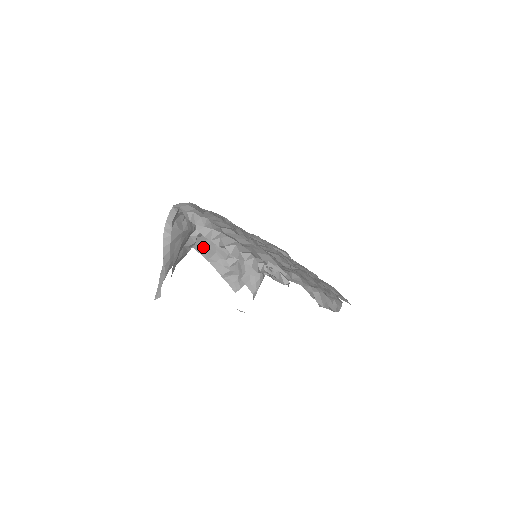
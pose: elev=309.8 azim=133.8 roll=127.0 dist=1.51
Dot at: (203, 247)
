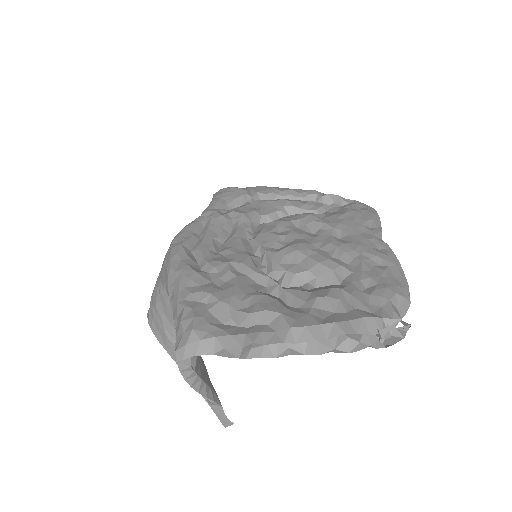
Dot at: occluded
